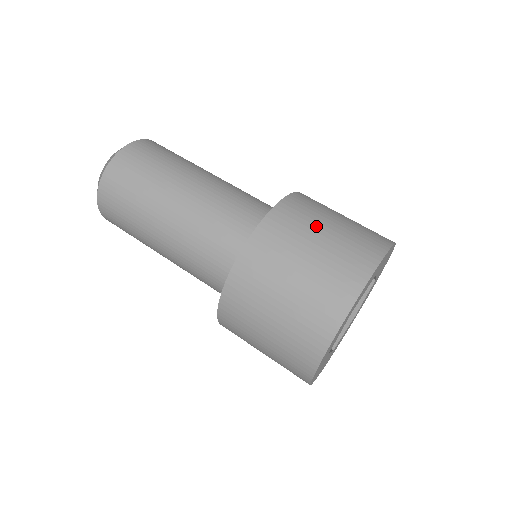
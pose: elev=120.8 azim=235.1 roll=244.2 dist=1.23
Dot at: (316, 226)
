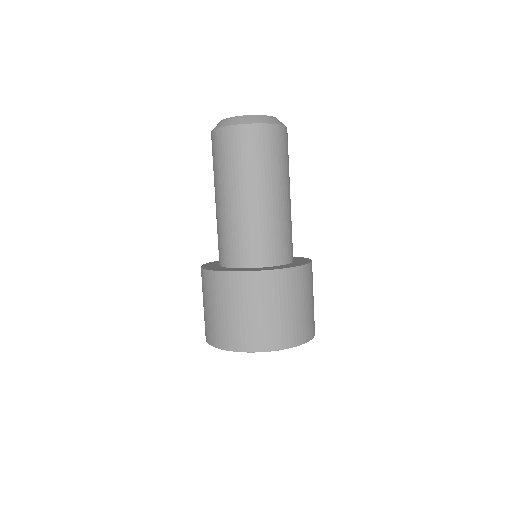
Dot at: (298, 298)
